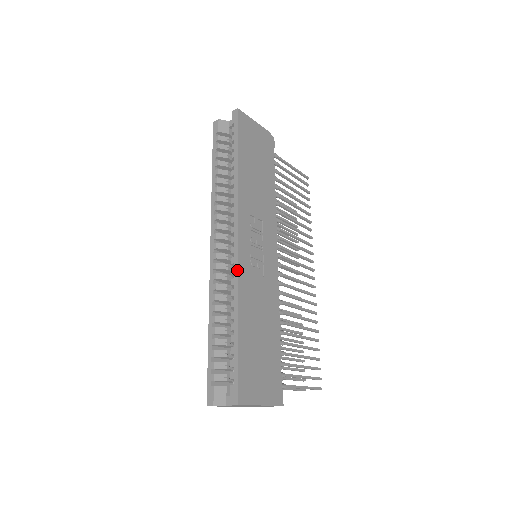
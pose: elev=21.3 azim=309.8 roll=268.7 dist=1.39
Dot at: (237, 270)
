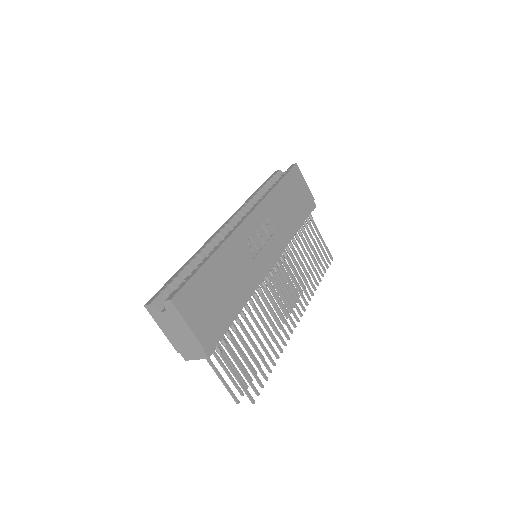
Dot at: (234, 230)
